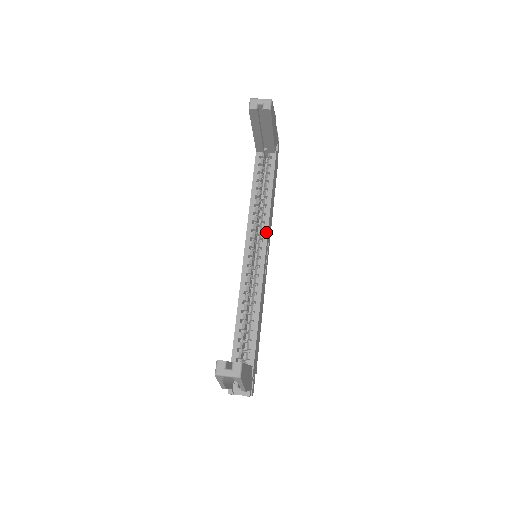
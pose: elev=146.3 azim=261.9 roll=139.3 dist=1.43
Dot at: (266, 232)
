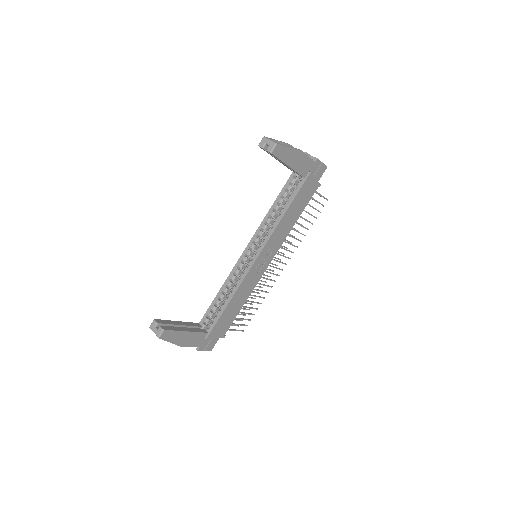
Dot at: (265, 242)
